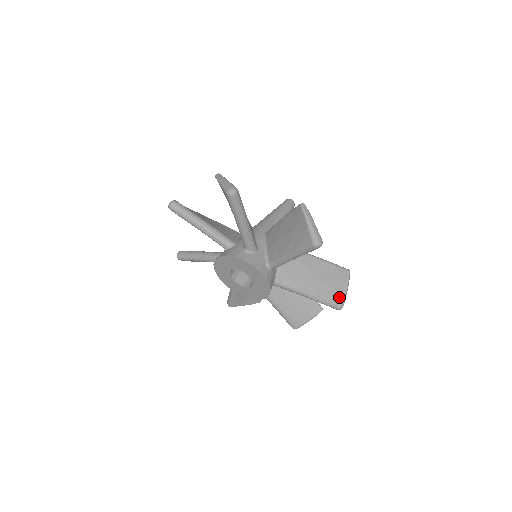
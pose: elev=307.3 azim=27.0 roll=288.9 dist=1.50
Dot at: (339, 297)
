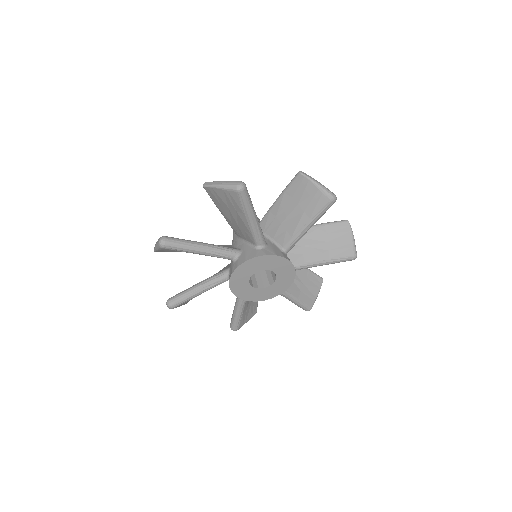
Dot at: (351, 247)
